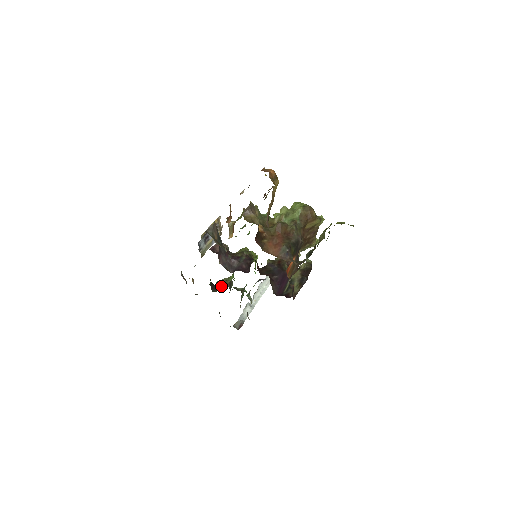
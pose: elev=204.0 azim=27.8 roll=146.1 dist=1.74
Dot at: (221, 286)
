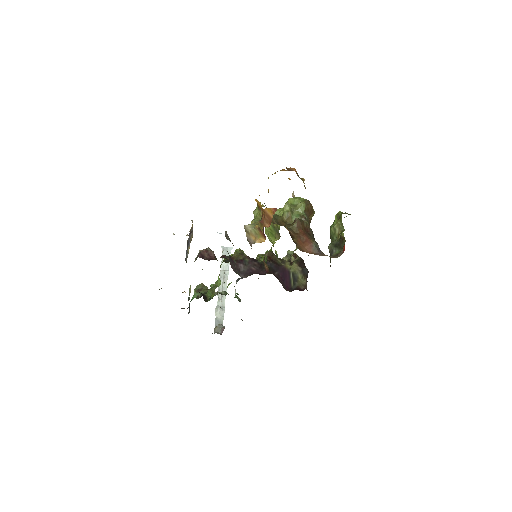
Dot at: (211, 294)
